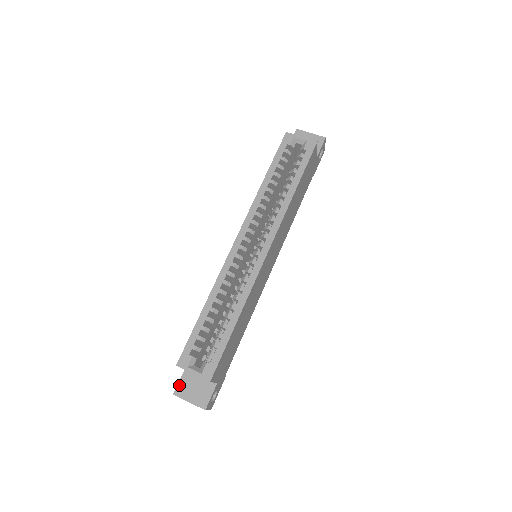
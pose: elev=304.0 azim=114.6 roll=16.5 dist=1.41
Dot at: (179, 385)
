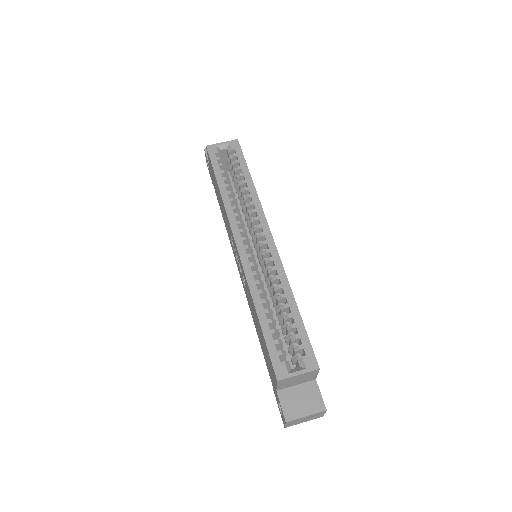
Dot at: (284, 409)
